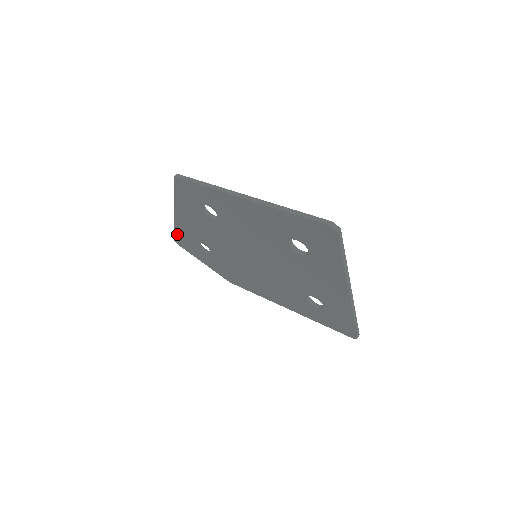
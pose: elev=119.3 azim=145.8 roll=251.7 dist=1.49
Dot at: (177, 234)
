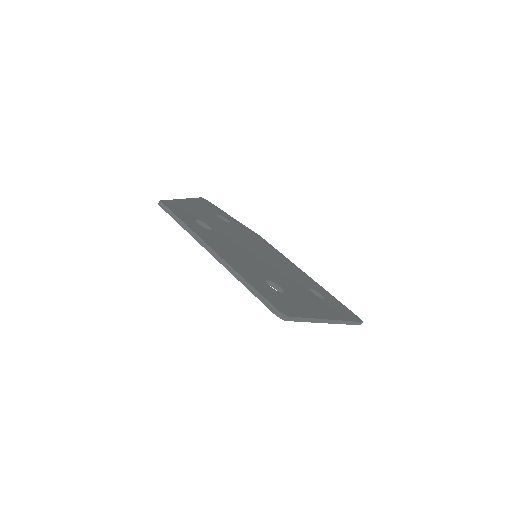
Dot at: occluded
